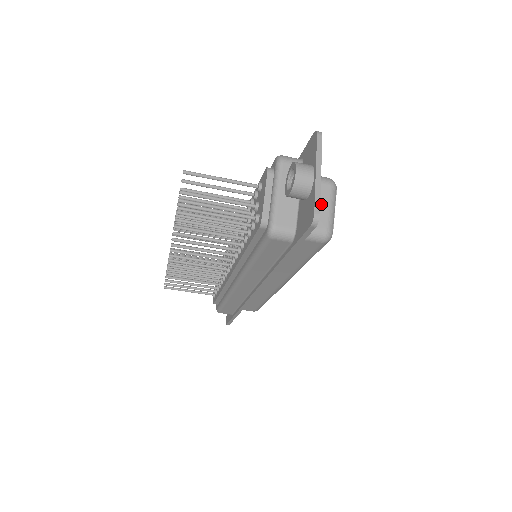
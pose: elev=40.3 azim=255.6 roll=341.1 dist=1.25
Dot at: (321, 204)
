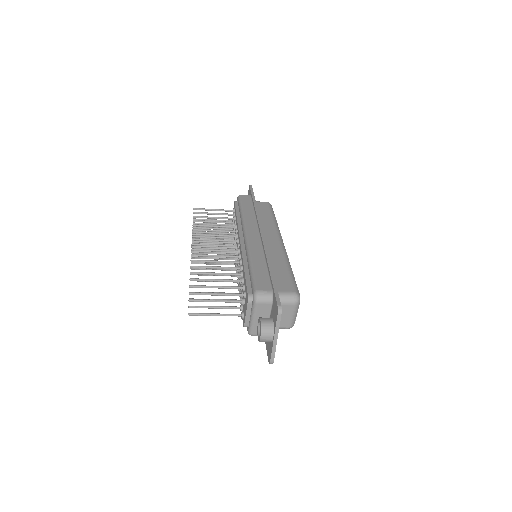
Dot at: (286, 315)
